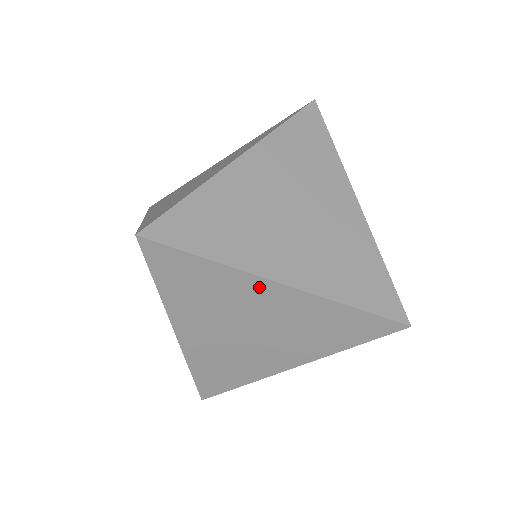
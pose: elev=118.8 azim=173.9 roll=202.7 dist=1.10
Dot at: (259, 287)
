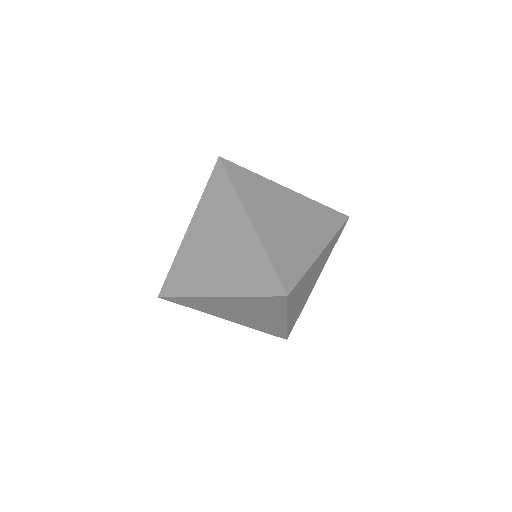
Dot at: (211, 300)
